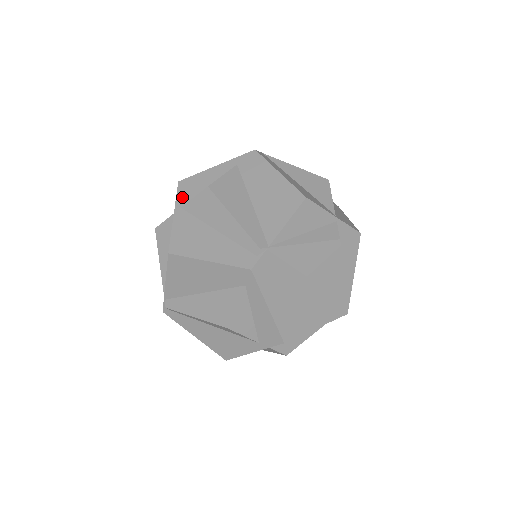
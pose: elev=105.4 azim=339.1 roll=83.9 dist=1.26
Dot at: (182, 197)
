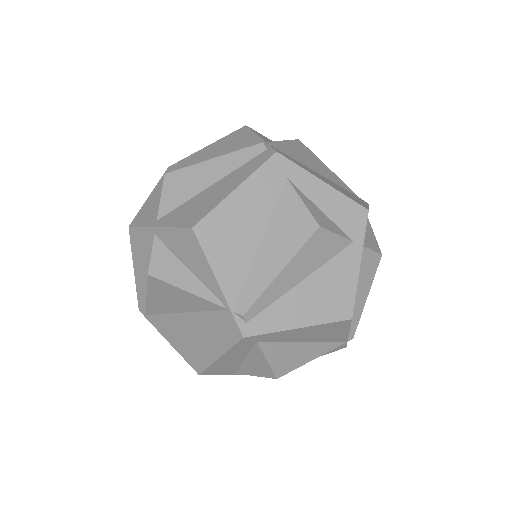
Dot at: (147, 221)
